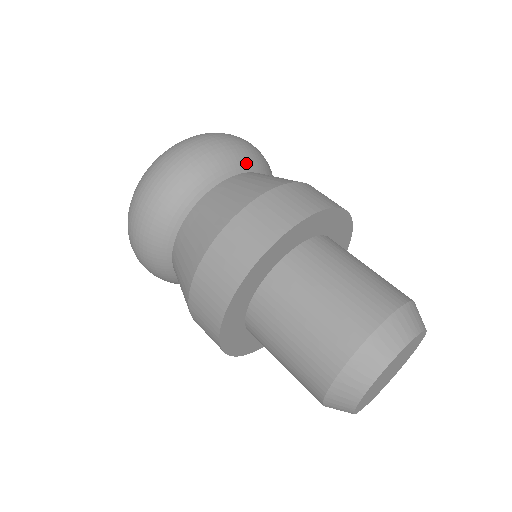
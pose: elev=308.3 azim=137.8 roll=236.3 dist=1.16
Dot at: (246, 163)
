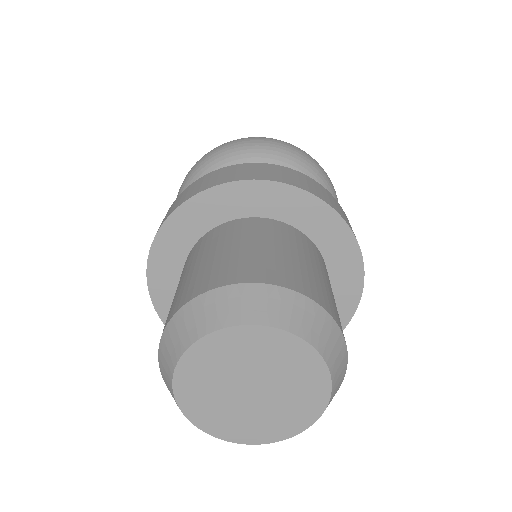
Dot at: occluded
